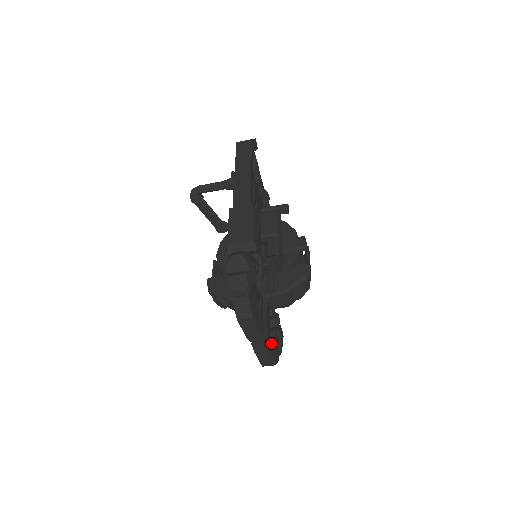
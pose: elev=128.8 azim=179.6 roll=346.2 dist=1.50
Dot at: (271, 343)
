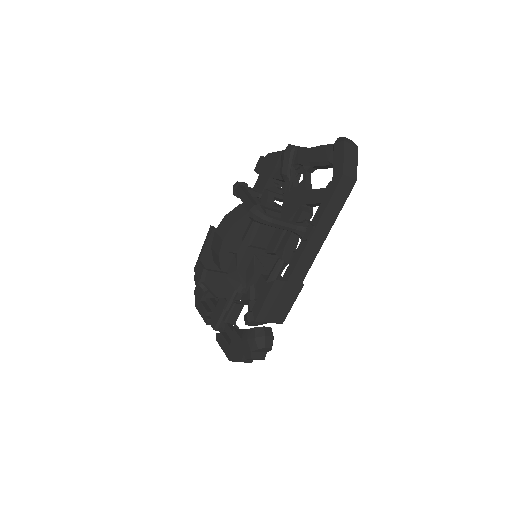
Dot at: occluded
